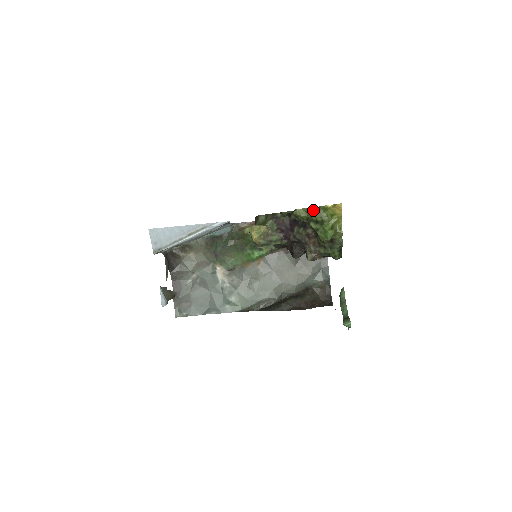
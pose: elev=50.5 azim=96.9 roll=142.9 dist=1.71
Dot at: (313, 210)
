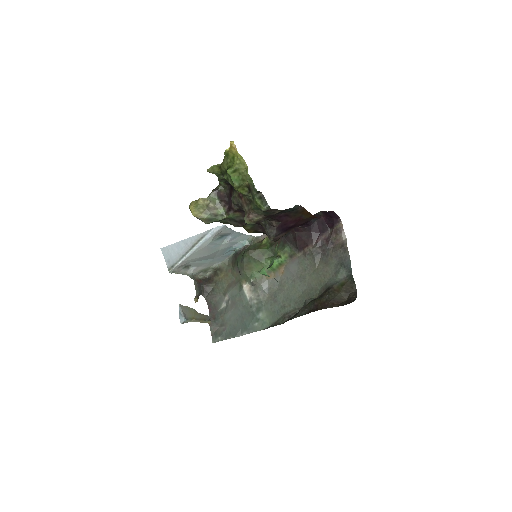
Dot at: (223, 162)
